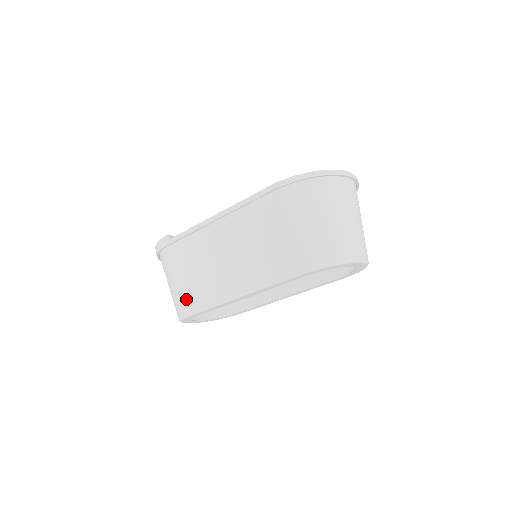
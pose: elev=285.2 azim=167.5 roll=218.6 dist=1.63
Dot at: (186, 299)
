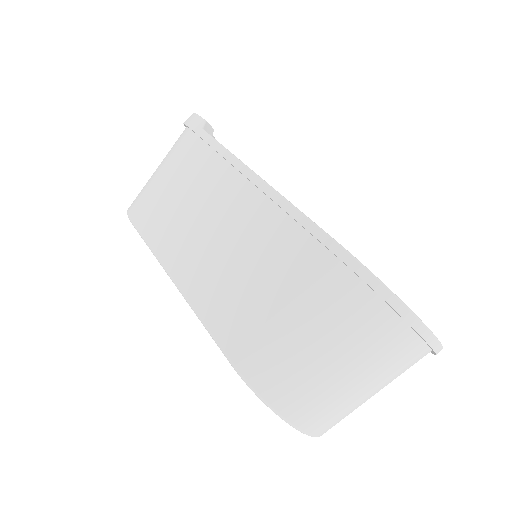
Dot at: (146, 205)
